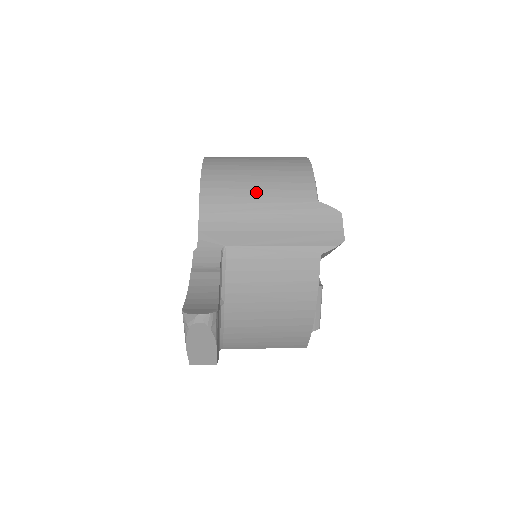
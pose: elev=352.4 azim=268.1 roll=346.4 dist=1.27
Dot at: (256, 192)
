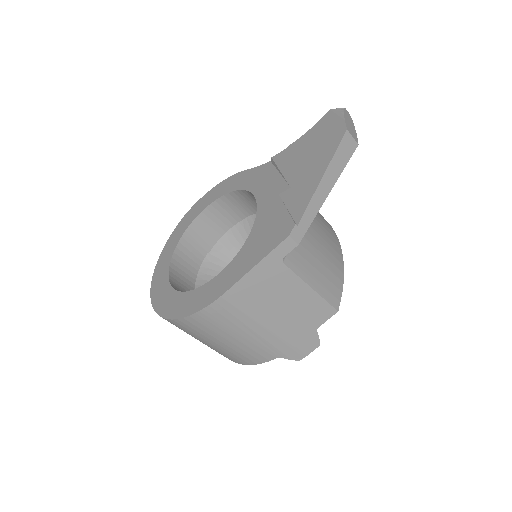
Dot at: occluded
